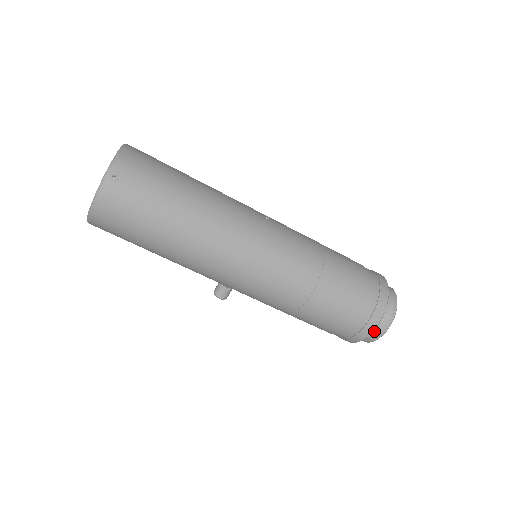
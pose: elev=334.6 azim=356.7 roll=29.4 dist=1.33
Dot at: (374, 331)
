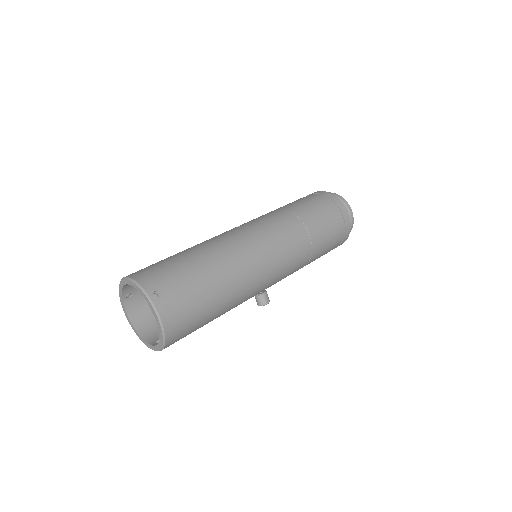
Dot at: occluded
